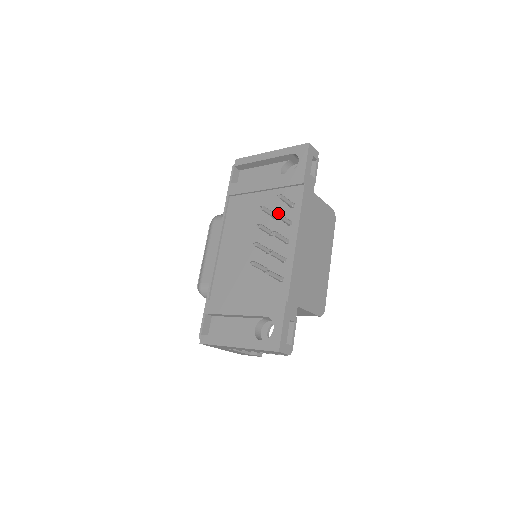
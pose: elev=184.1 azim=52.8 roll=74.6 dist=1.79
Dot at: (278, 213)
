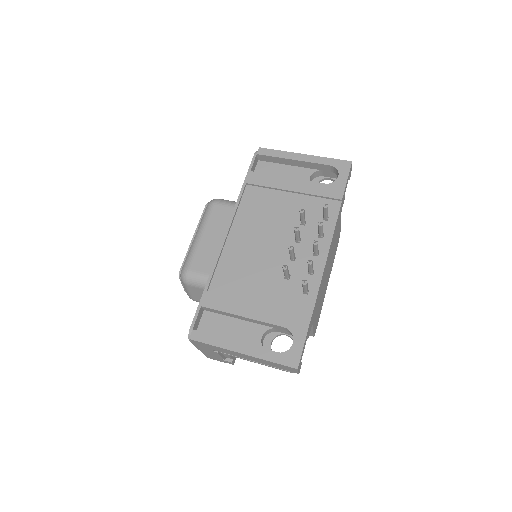
Dot at: occluded
